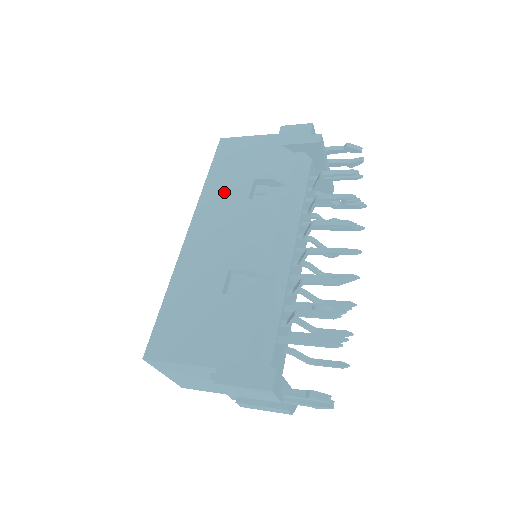
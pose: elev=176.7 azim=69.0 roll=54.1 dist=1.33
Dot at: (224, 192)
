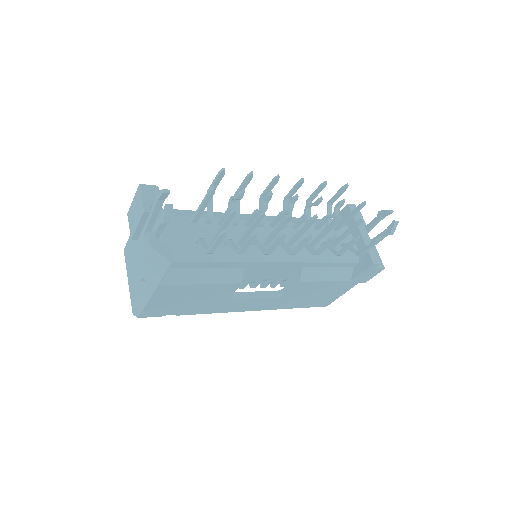
Dot at: occluded
